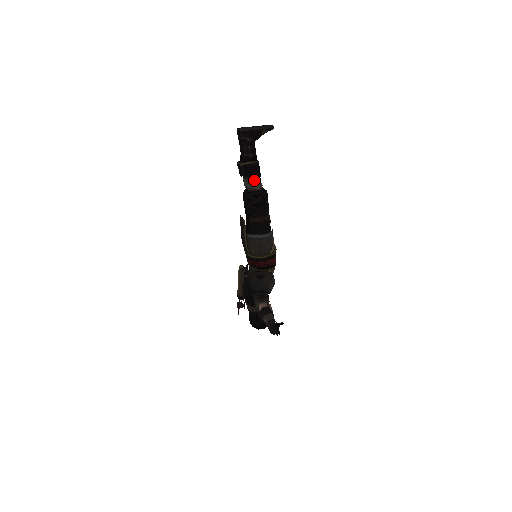
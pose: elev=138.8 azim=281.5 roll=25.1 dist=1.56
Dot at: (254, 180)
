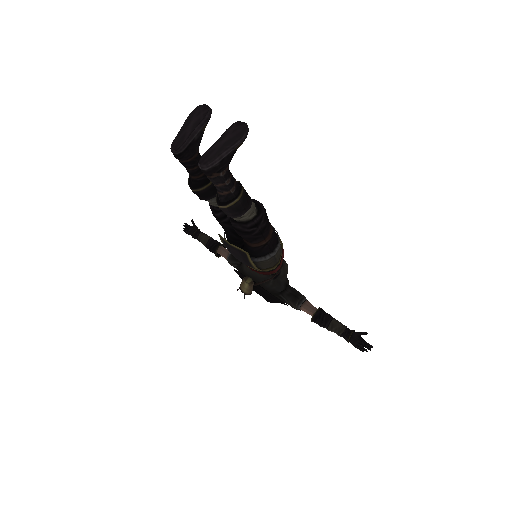
Dot at: (247, 211)
